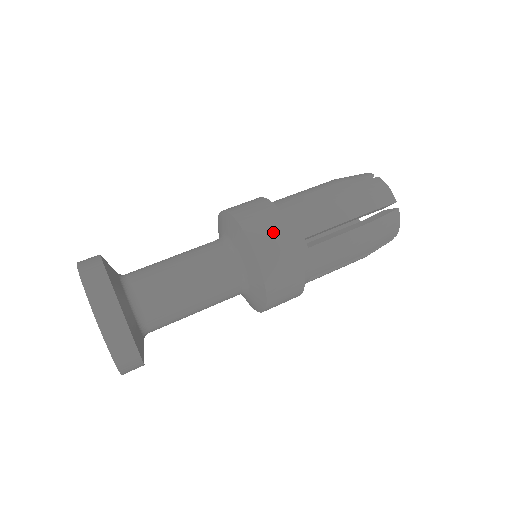
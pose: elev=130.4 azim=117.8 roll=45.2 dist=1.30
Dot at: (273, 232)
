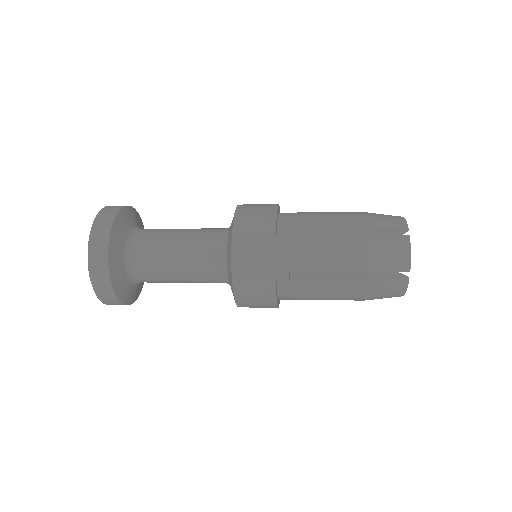
Dot at: occluded
